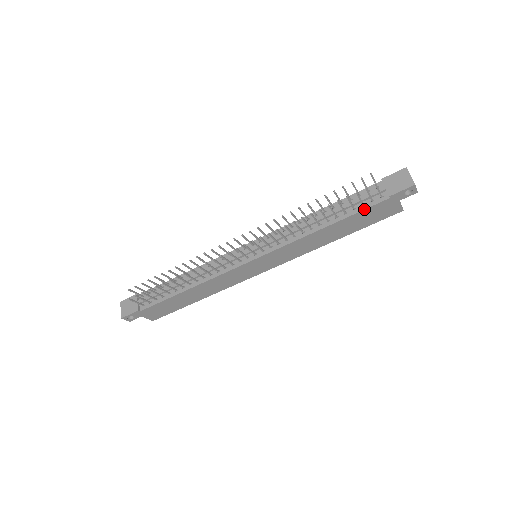
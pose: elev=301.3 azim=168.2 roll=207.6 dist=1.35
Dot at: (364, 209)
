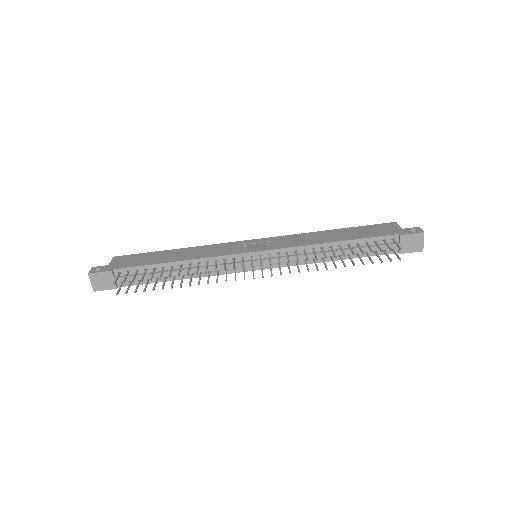
Dot at: occluded
